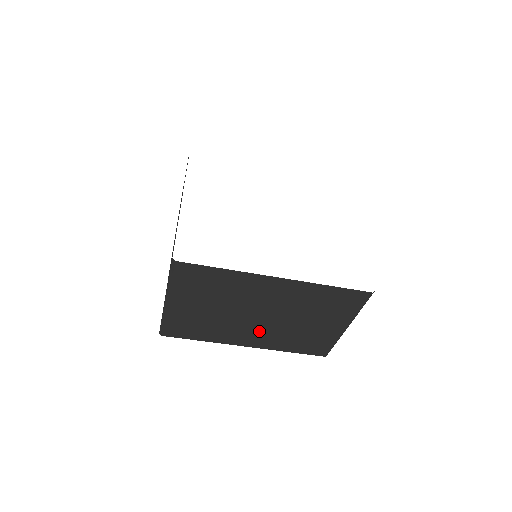
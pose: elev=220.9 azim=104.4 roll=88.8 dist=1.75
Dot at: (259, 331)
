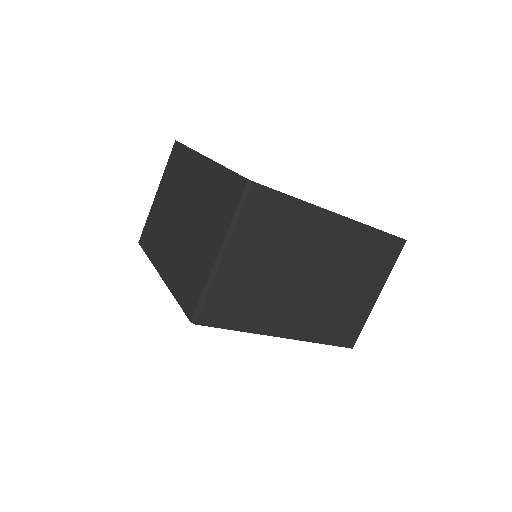
Dot at: (303, 307)
